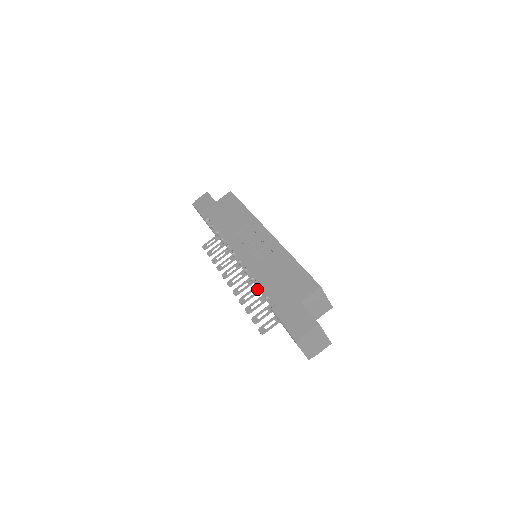
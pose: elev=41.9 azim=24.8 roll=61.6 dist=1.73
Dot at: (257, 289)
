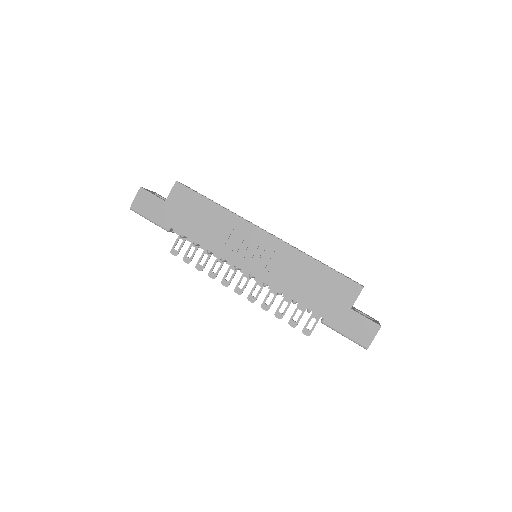
Dot at: occluded
